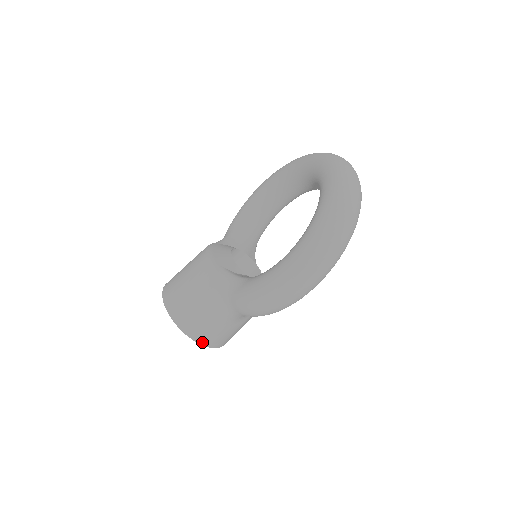
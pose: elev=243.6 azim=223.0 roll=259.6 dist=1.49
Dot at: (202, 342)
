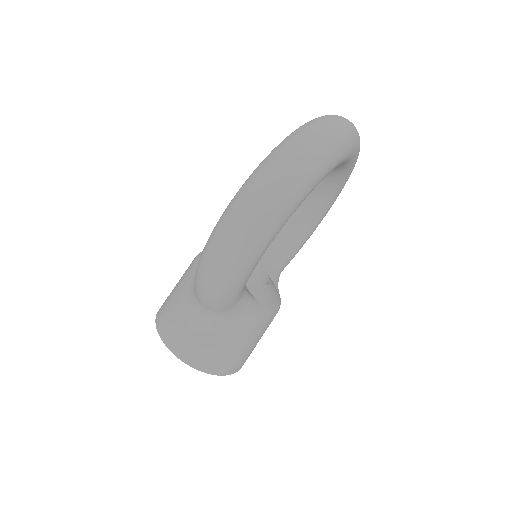
Dot at: (180, 355)
